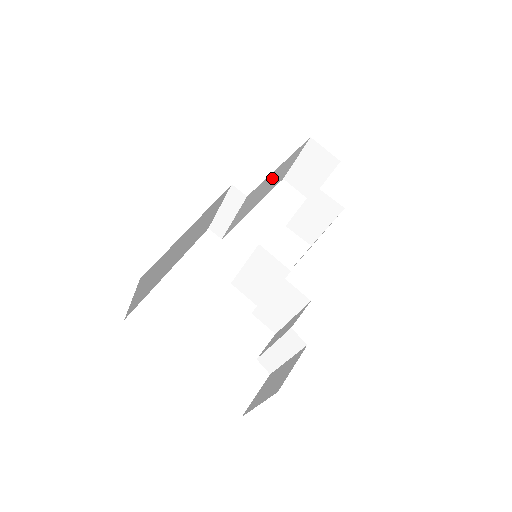
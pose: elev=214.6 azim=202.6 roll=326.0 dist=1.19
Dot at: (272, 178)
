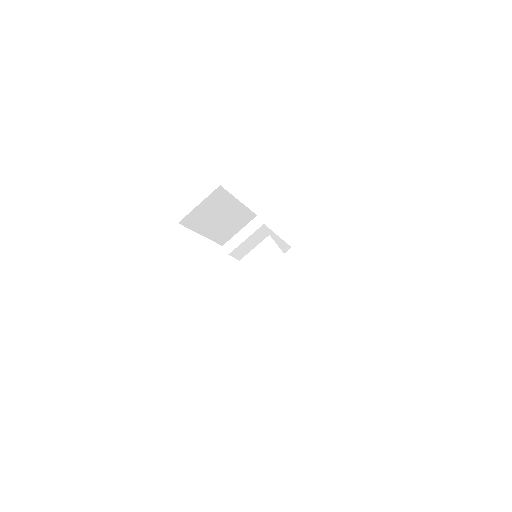
Dot at: occluded
